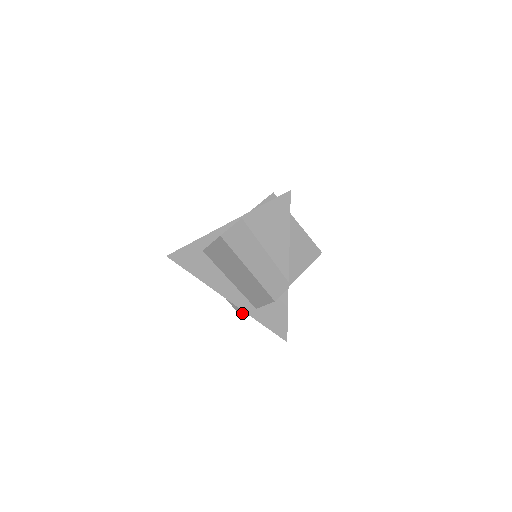
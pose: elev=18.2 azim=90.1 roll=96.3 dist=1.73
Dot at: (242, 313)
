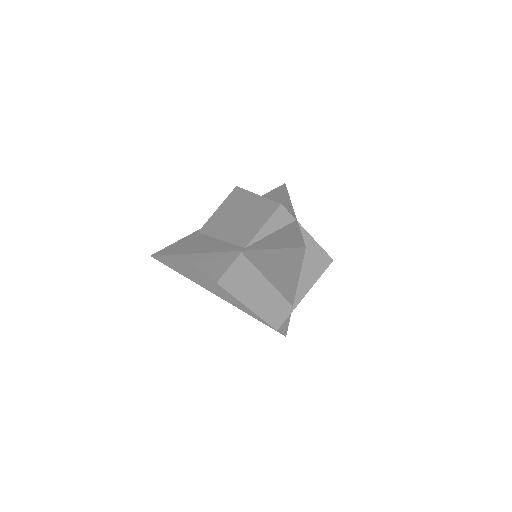
Dot at: occluded
